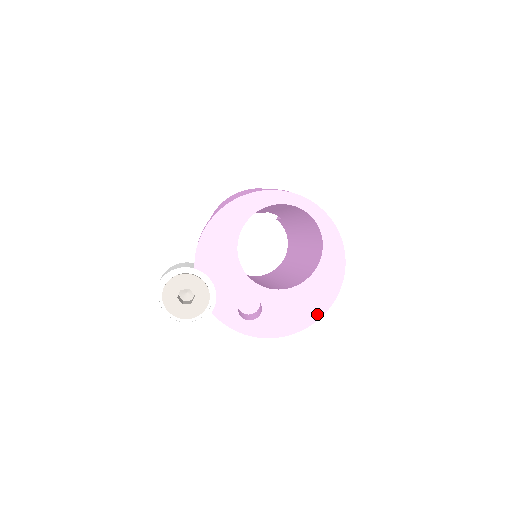
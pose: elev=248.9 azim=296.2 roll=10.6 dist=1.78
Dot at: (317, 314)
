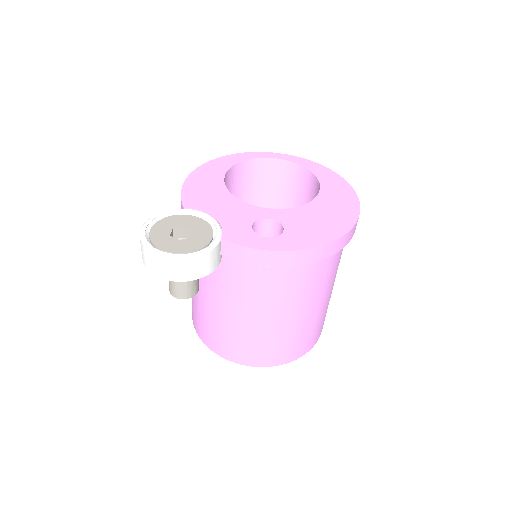
Dot at: (350, 219)
